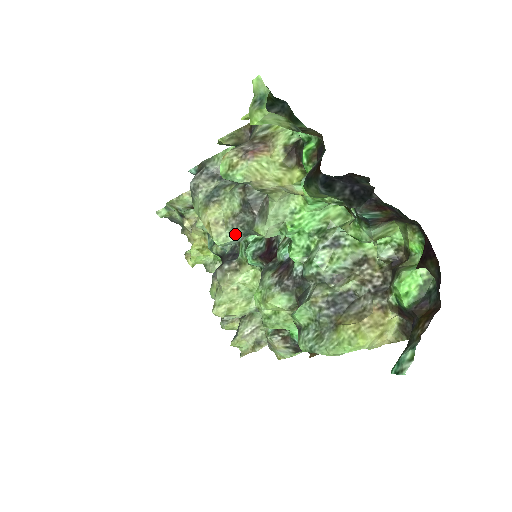
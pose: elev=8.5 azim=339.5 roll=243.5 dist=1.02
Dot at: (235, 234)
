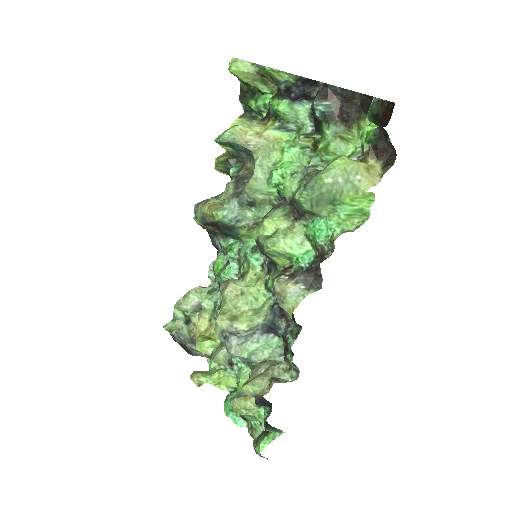
Dot at: (231, 205)
